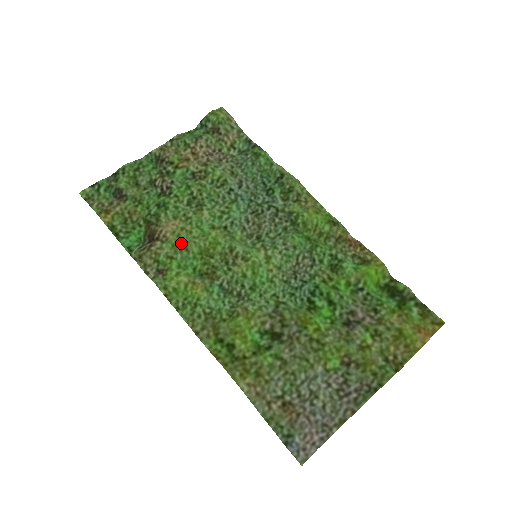
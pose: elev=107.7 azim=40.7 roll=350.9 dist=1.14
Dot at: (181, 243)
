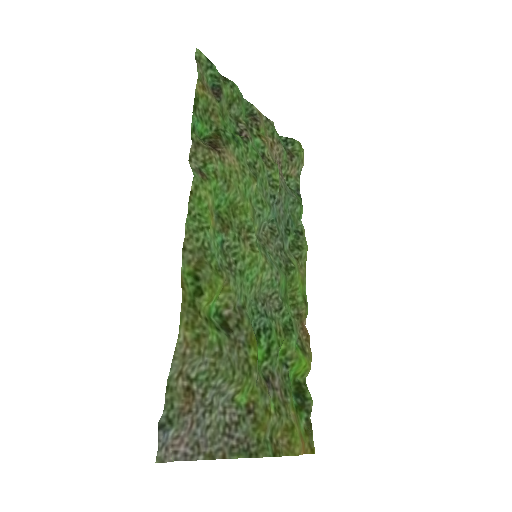
Dot at: (229, 178)
